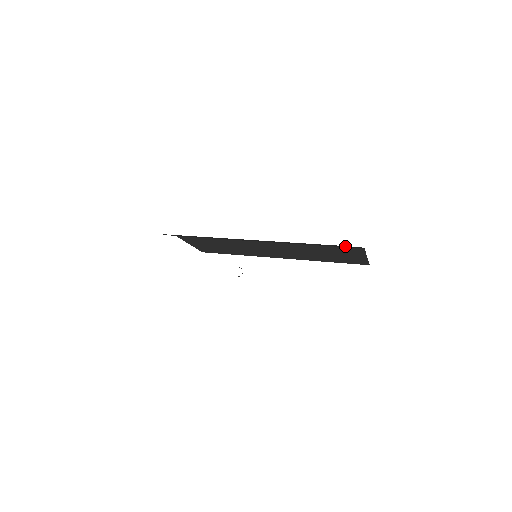
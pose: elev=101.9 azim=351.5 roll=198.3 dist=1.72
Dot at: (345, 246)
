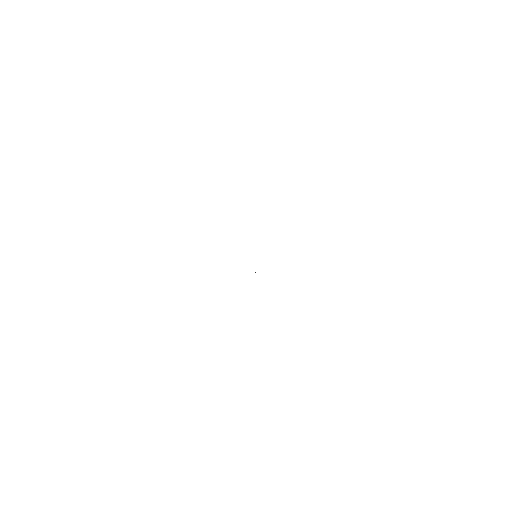
Dot at: occluded
